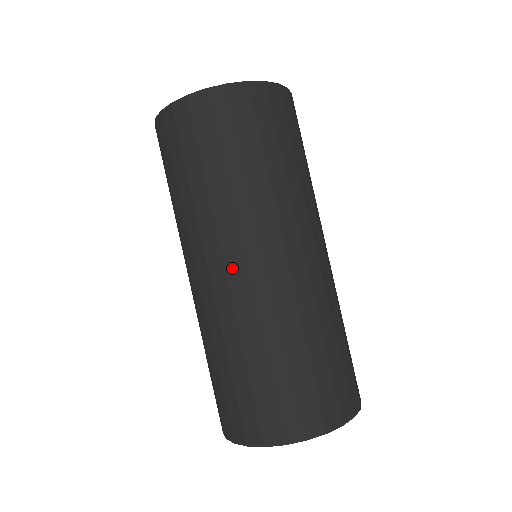
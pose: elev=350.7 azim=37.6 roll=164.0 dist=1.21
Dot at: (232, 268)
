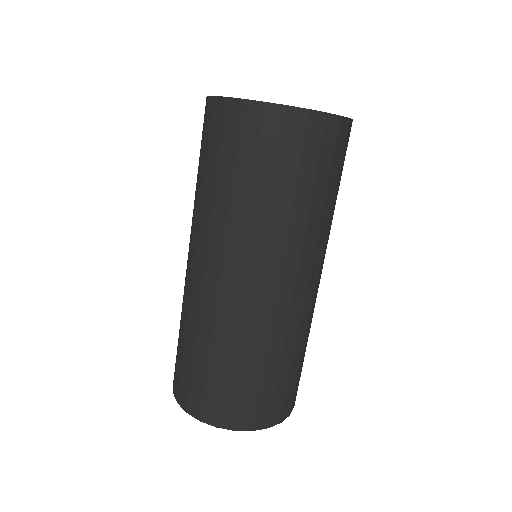
Dot at: (197, 266)
